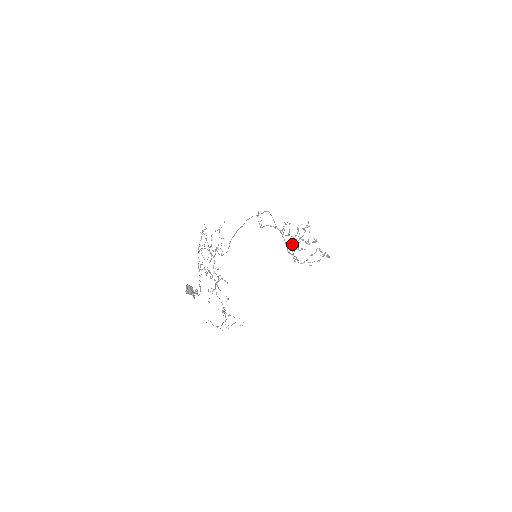
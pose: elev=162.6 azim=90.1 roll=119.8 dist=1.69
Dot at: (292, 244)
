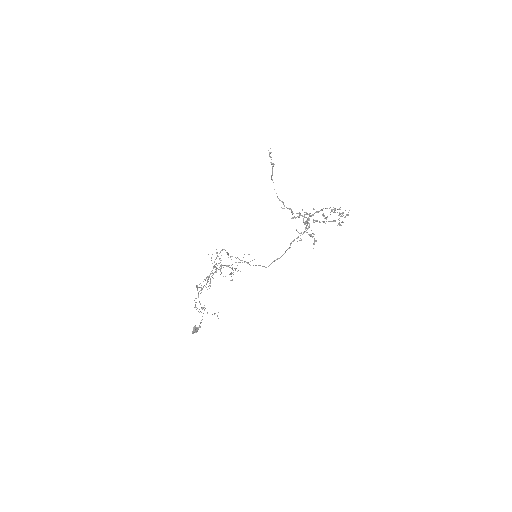
Dot at: (297, 238)
